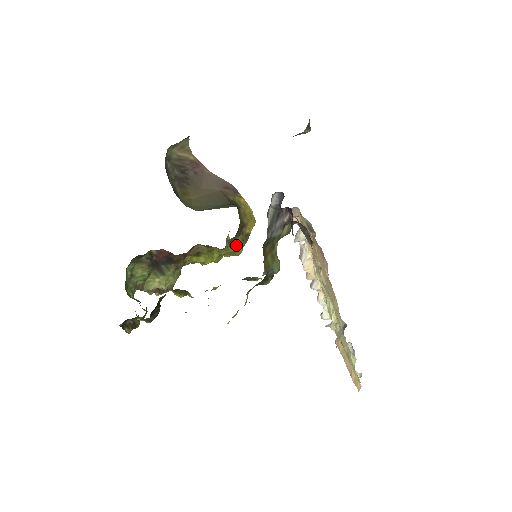
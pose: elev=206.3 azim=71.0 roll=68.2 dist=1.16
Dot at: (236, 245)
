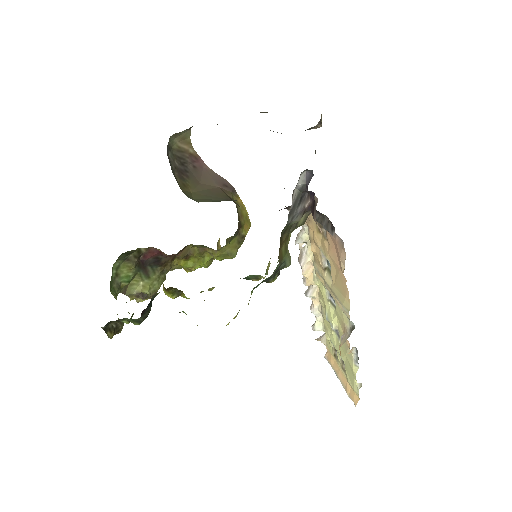
Dot at: (232, 246)
